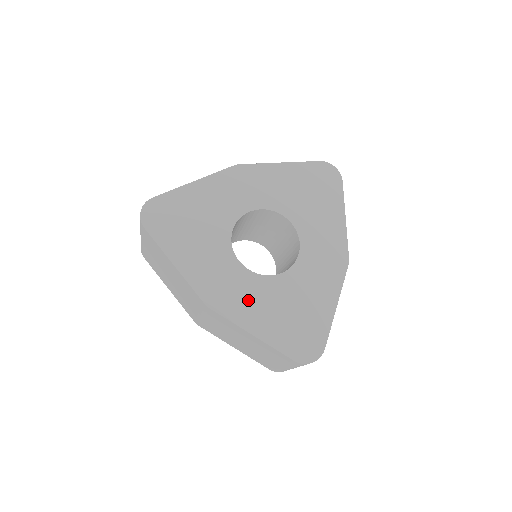
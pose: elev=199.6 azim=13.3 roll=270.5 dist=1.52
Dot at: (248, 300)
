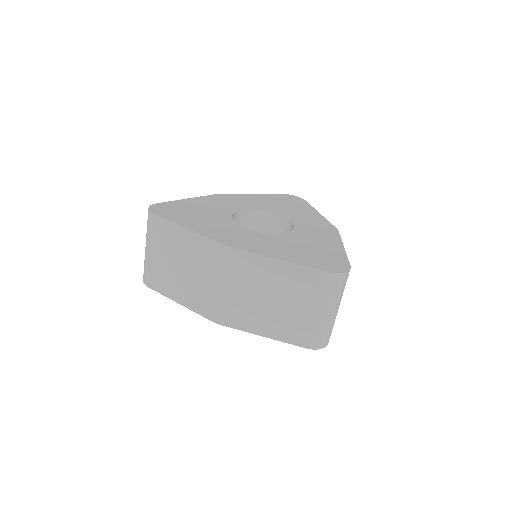
Dot at: (264, 244)
